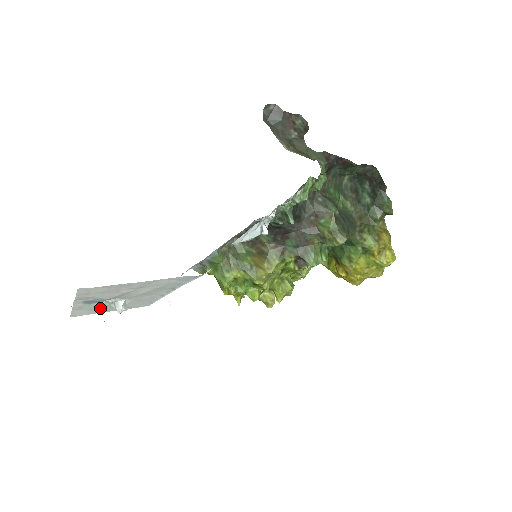
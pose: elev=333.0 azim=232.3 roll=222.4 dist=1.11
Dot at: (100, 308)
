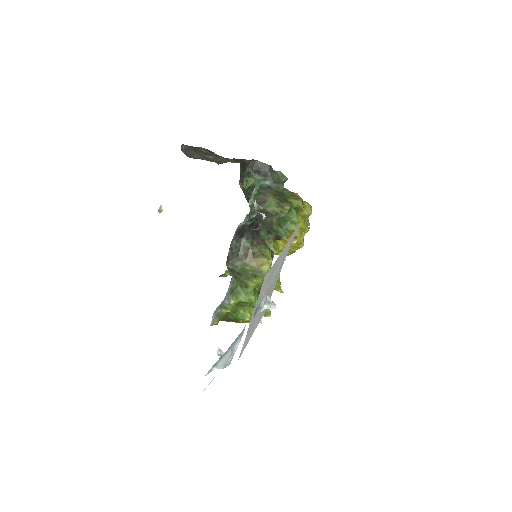
Dot at: (253, 326)
